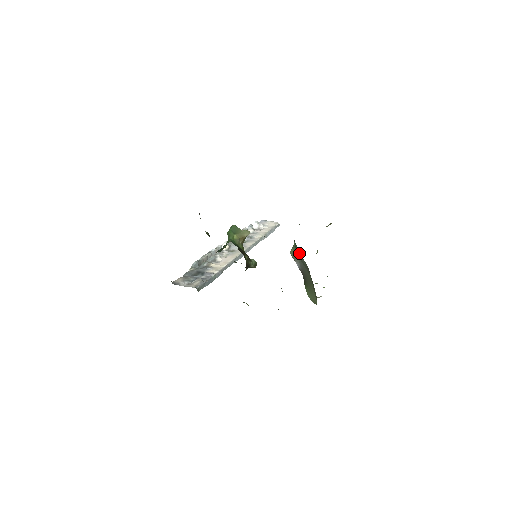
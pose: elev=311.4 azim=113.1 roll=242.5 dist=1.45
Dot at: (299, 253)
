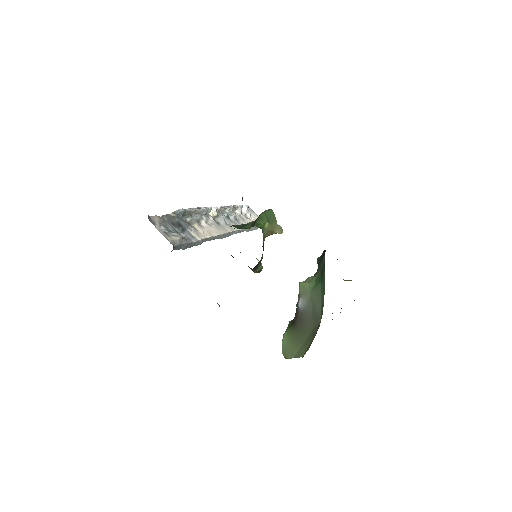
Dot at: (318, 295)
